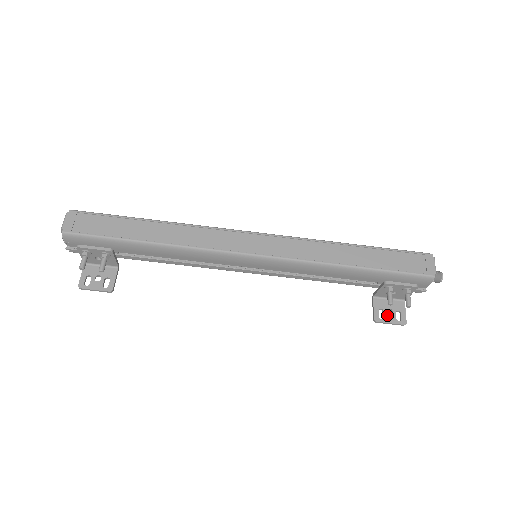
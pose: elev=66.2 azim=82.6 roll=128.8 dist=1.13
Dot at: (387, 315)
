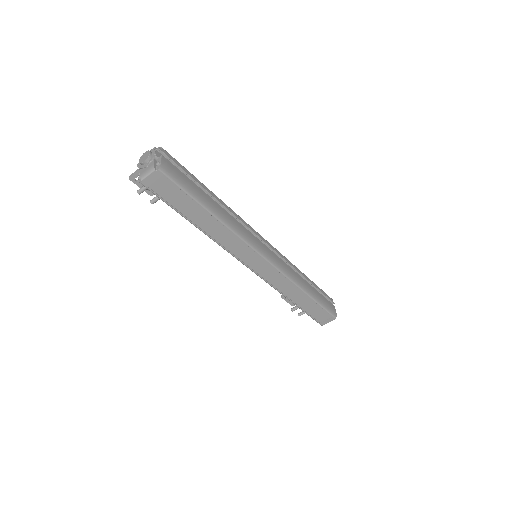
Dot at: occluded
